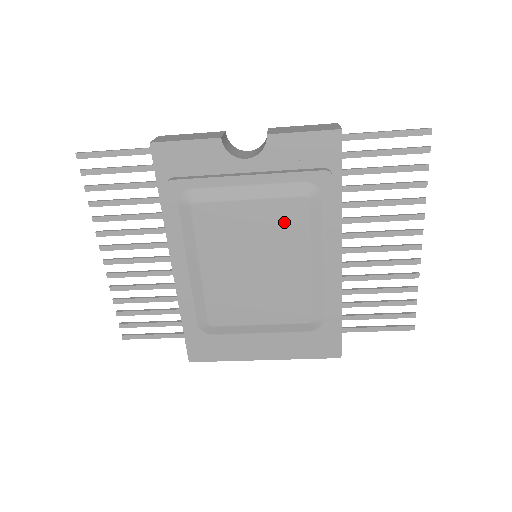
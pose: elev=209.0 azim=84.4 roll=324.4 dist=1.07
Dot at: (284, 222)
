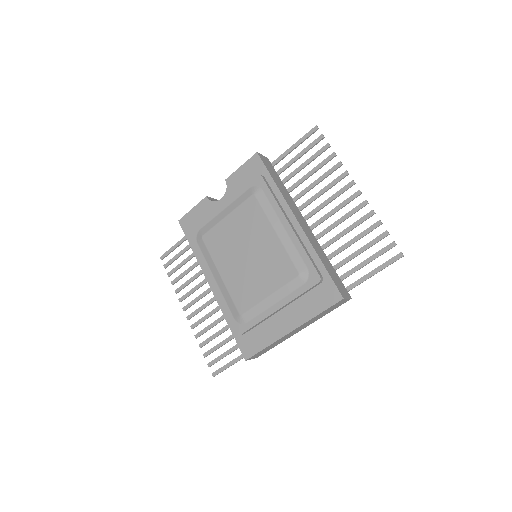
Dot at: (249, 216)
